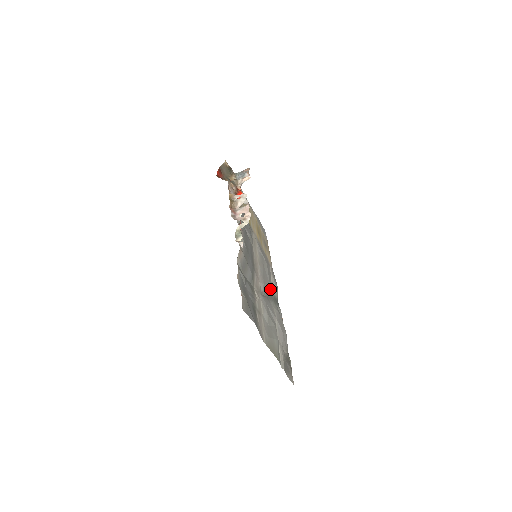
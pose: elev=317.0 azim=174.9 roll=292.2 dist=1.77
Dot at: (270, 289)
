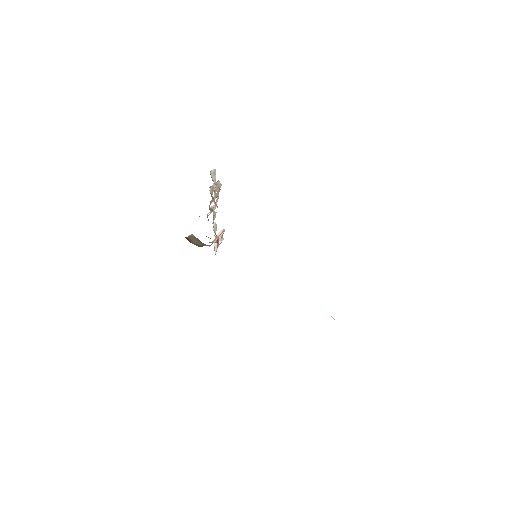
Dot at: occluded
